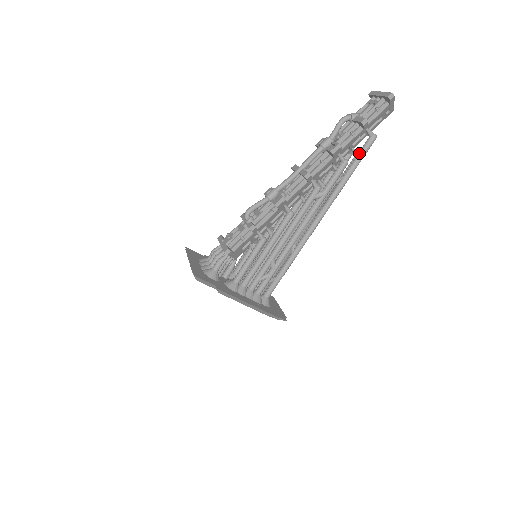
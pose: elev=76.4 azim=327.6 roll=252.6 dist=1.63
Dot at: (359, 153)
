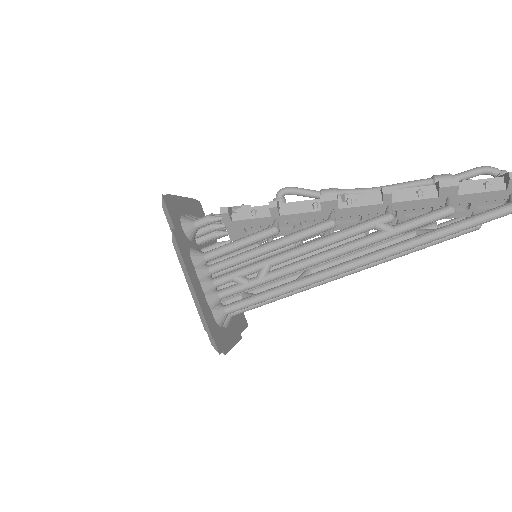
Dot at: (479, 213)
